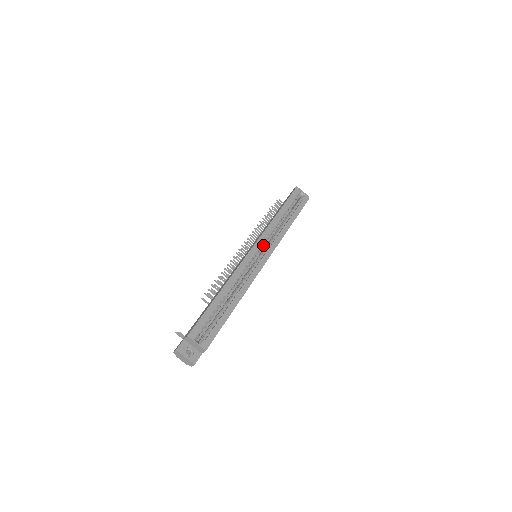
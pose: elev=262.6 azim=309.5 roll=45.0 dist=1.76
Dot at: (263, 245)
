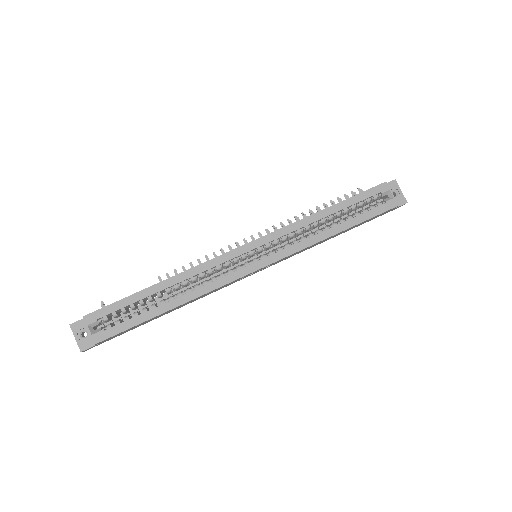
Dot at: (268, 246)
